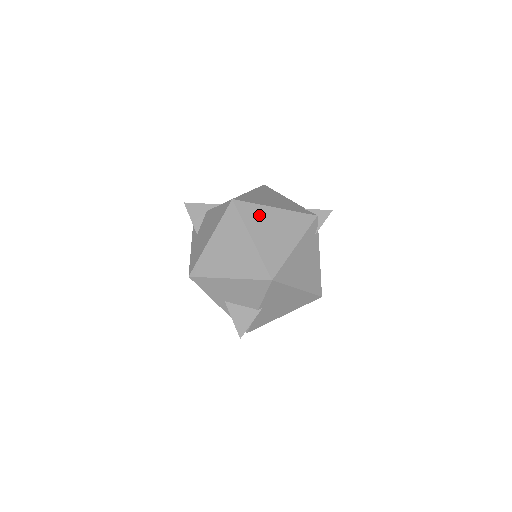
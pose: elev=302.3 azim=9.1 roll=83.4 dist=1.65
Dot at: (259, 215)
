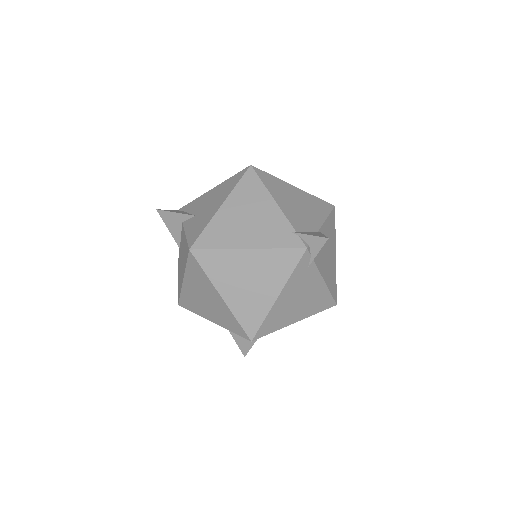
Dot at: (226, 264)
